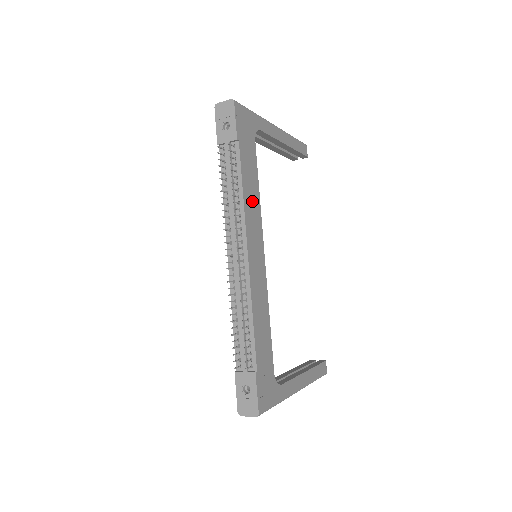
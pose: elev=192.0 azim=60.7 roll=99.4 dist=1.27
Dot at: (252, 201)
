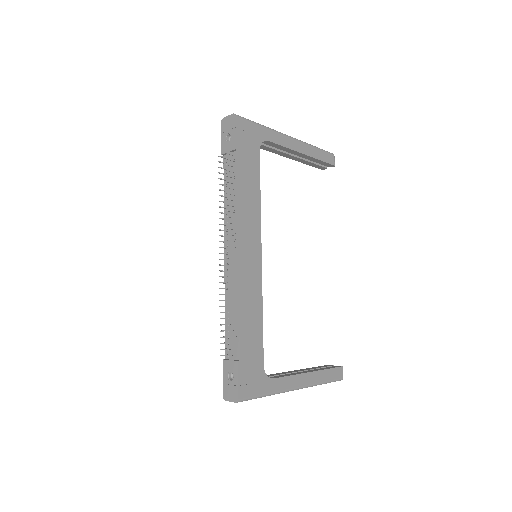
Dot at: (250, 205)
